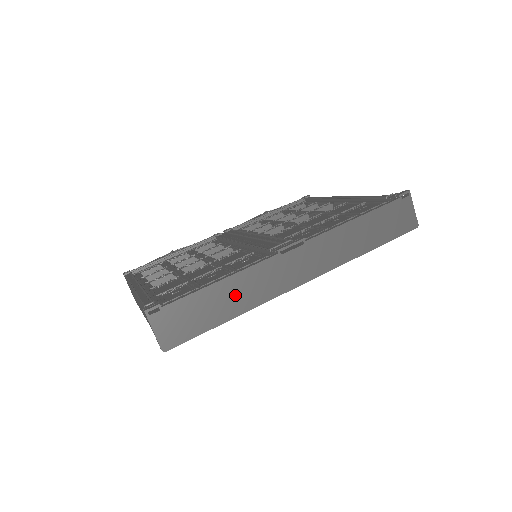
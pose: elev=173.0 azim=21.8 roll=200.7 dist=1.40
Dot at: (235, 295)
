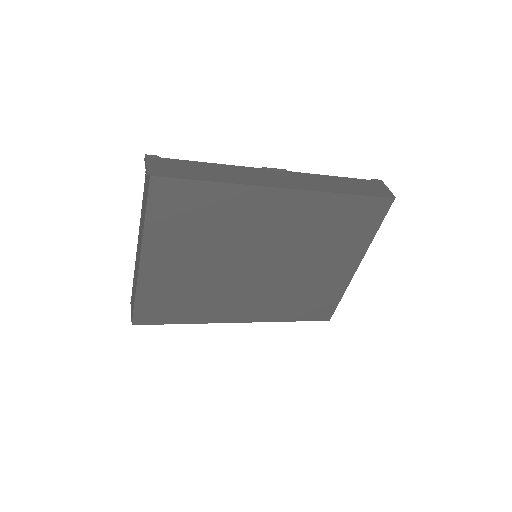
Dot at: (222, 173)
